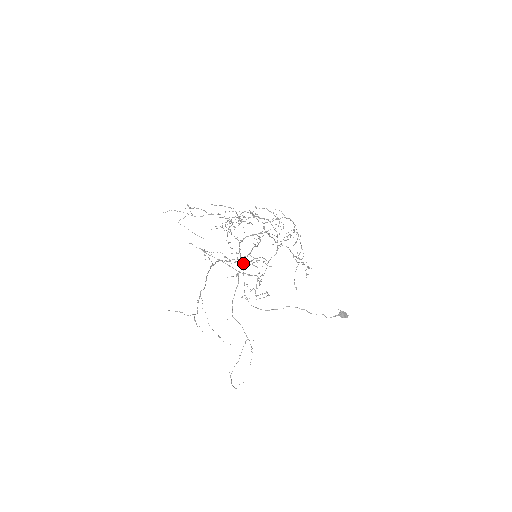
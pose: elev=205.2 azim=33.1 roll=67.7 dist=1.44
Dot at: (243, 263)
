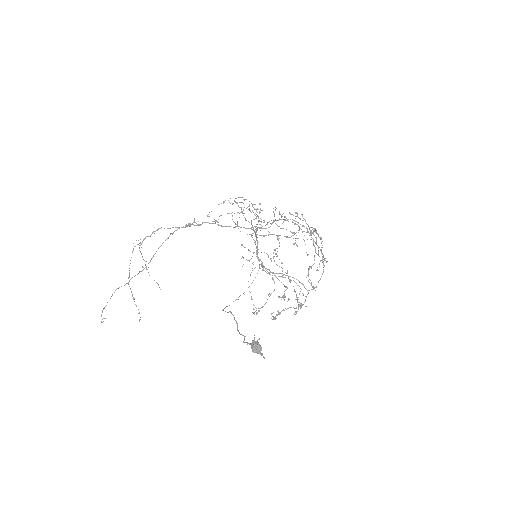
Dot at: (259, 267)
